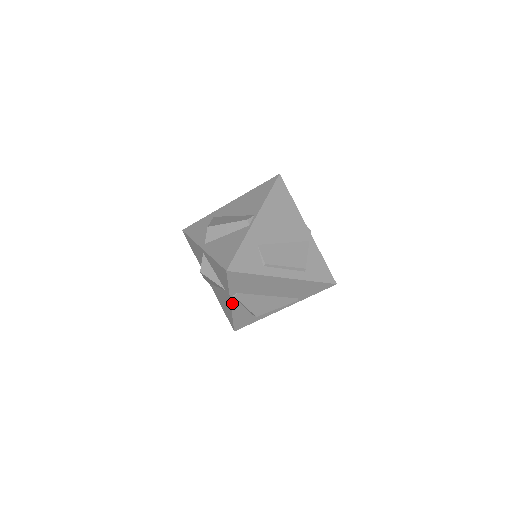
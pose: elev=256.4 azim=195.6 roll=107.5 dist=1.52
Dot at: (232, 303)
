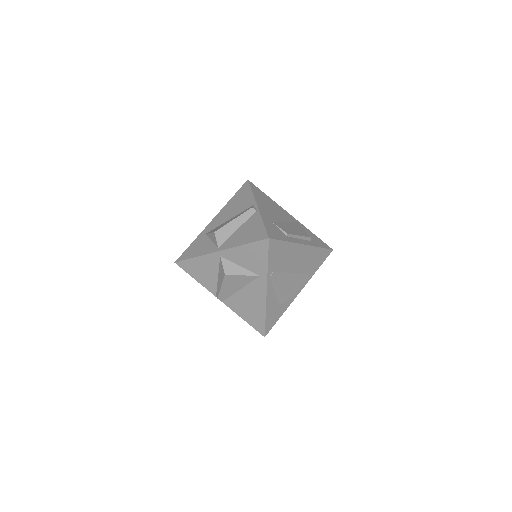
Dot at: (267, 289)
